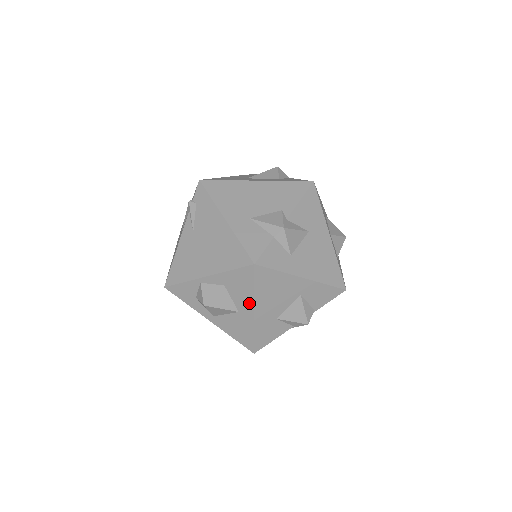
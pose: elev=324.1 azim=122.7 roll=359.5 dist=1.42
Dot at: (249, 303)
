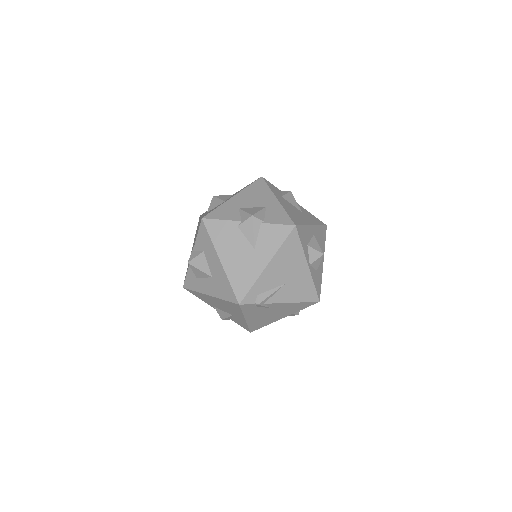
Dot at: occluded
